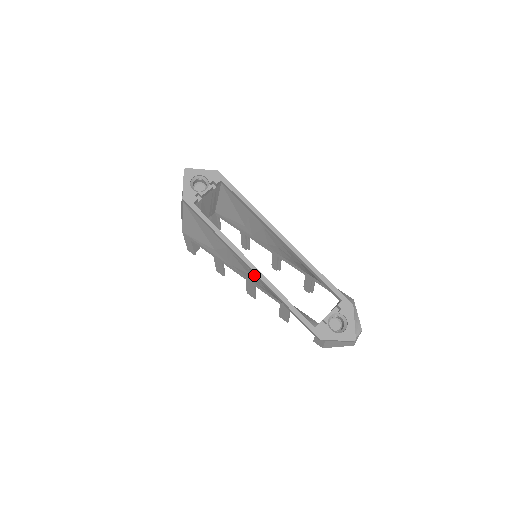
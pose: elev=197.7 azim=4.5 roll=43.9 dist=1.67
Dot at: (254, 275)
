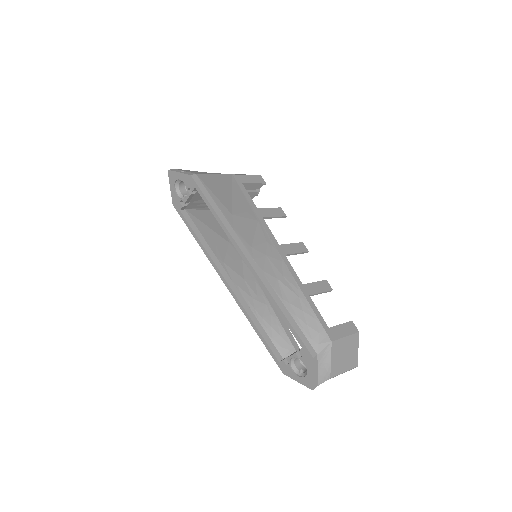
Dot at: occluded
